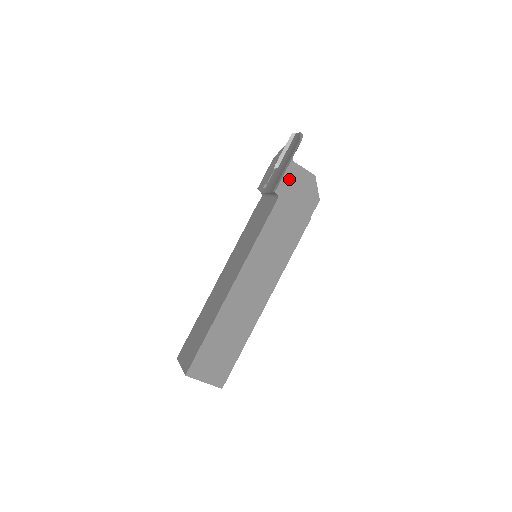
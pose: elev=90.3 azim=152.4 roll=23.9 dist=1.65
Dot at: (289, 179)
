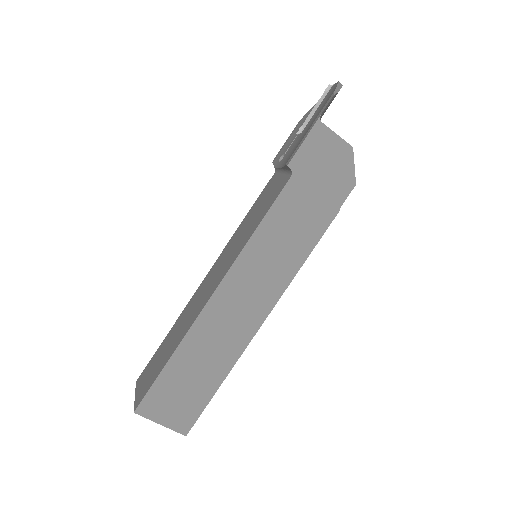
Dot at: (312, 148)
